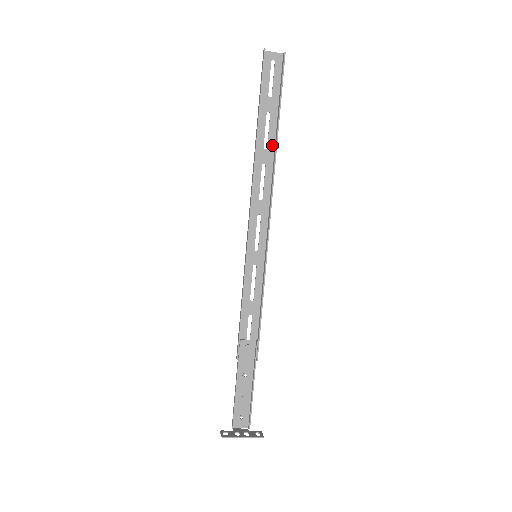
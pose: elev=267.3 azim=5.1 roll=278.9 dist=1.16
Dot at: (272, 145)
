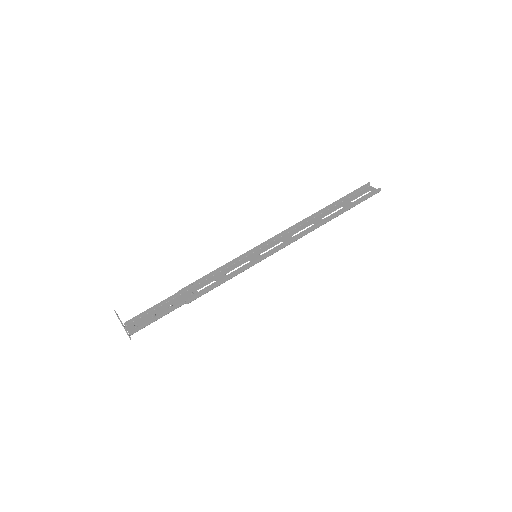
Dot at: (328, 219)
